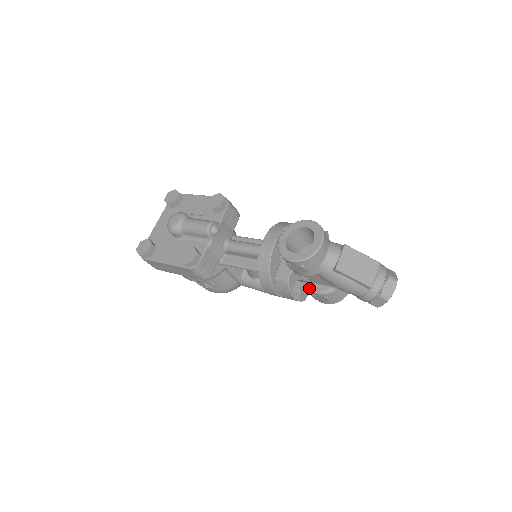
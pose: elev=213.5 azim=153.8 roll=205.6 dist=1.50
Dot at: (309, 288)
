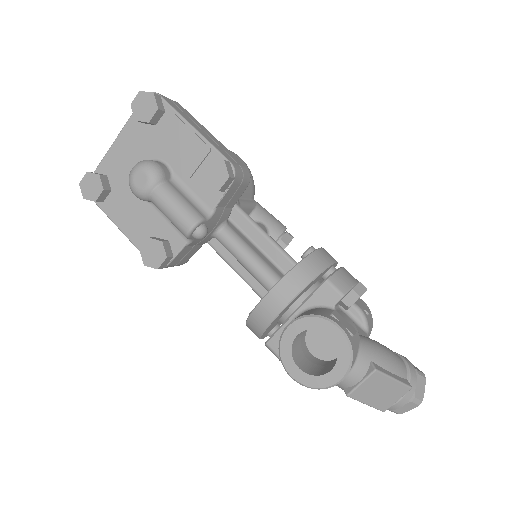
Dot at: occluded
